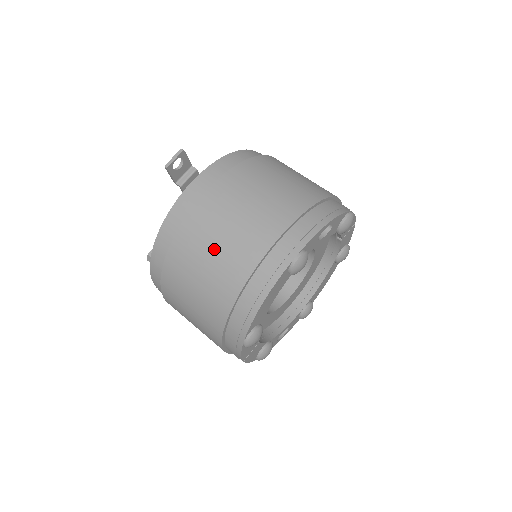
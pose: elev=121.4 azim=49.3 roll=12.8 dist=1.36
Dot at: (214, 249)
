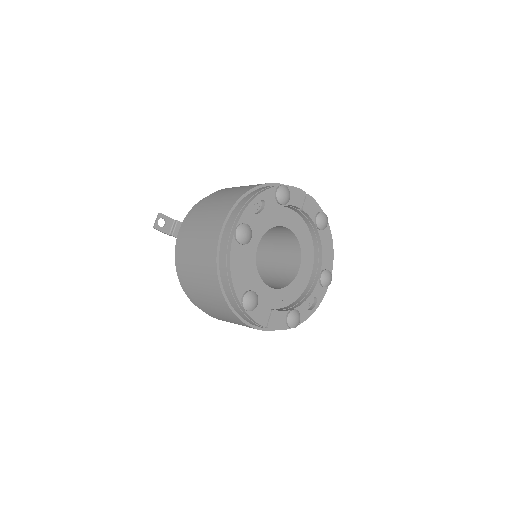
Dot at: (197, 257)
